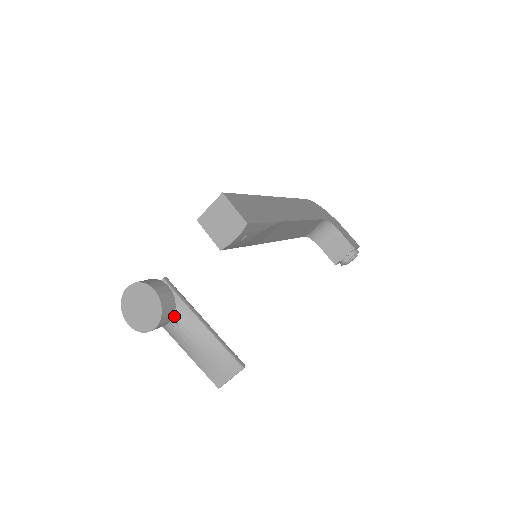
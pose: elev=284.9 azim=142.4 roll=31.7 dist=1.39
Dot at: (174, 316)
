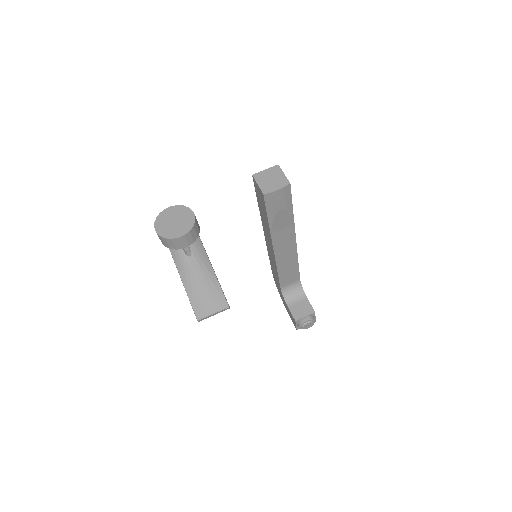
Dot at: (191, 246)
